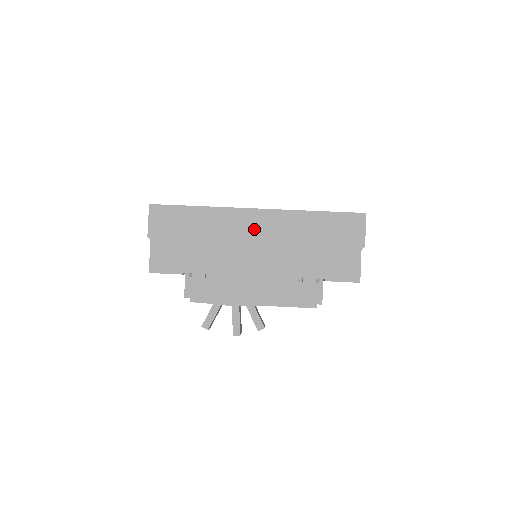
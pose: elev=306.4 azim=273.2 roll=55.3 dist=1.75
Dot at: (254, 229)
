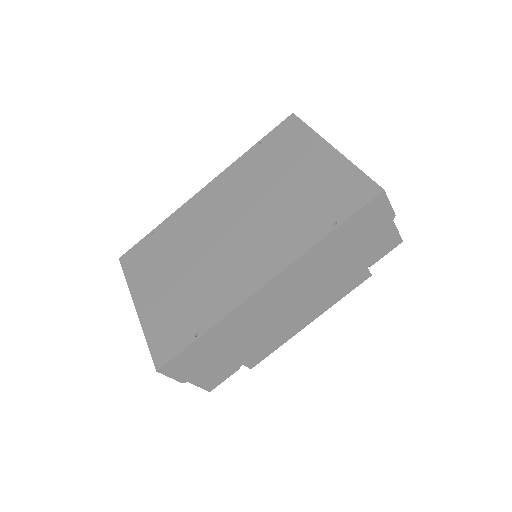
Dot at: (277, 297)
